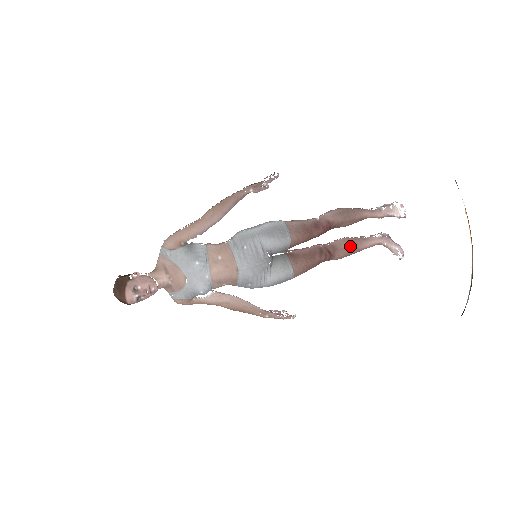
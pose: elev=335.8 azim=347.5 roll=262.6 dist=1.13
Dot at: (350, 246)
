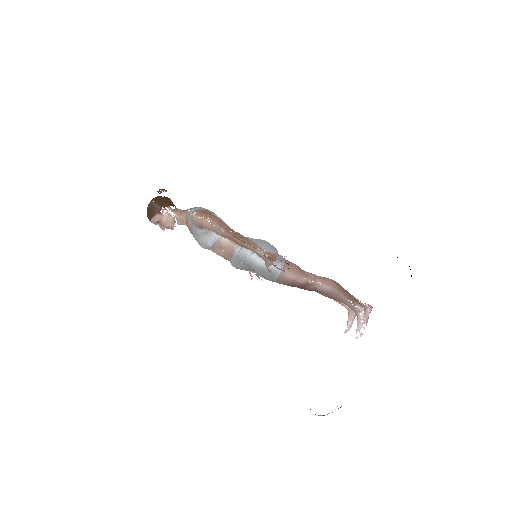
Dot at: occluded
